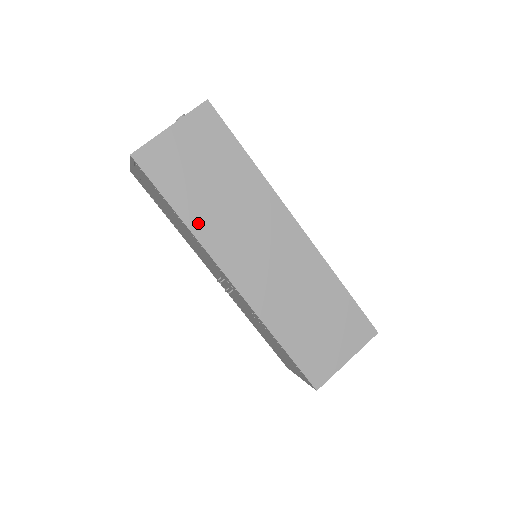
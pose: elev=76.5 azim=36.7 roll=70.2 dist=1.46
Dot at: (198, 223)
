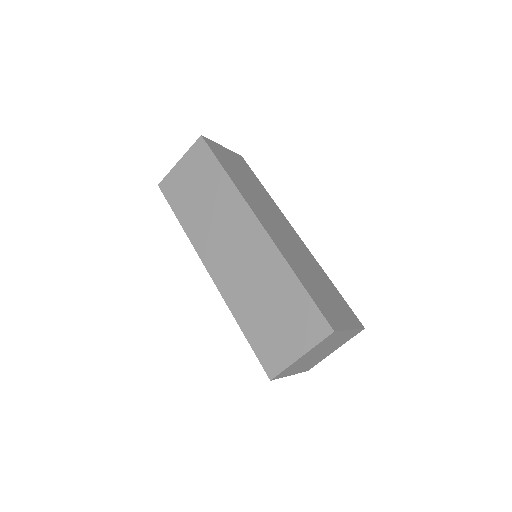
Dot at: (191, 228)
